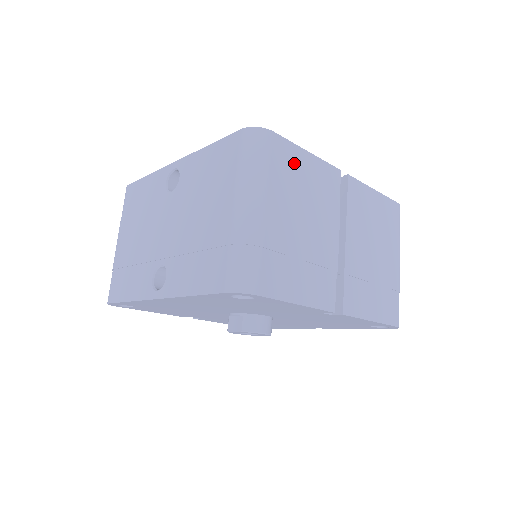
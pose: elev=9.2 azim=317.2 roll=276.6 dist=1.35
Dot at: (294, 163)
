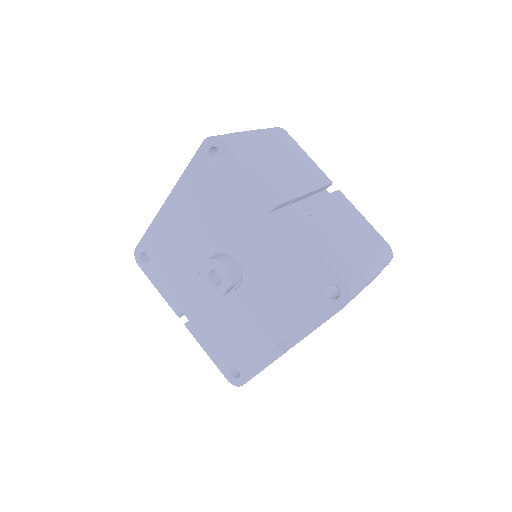
Dot at: (293, 148)
